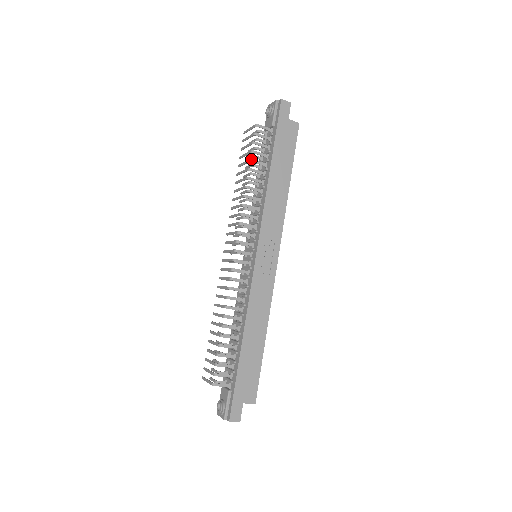
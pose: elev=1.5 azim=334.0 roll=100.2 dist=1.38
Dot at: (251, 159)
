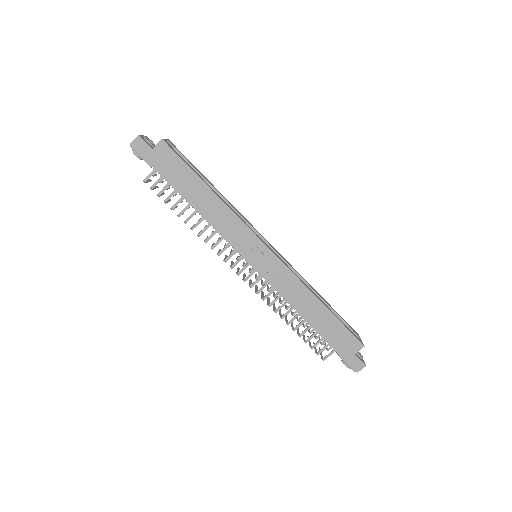
Dot at: (171, 208)
